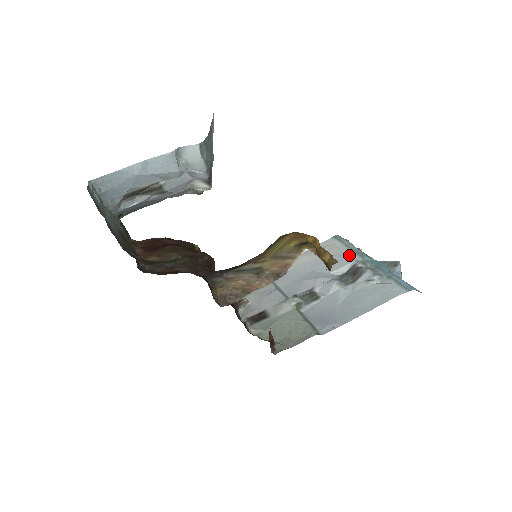
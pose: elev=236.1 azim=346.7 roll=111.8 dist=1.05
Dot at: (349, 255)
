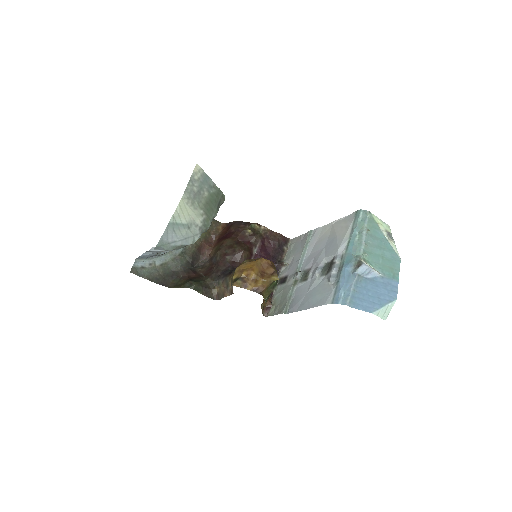
Dot at: (341, 244)
